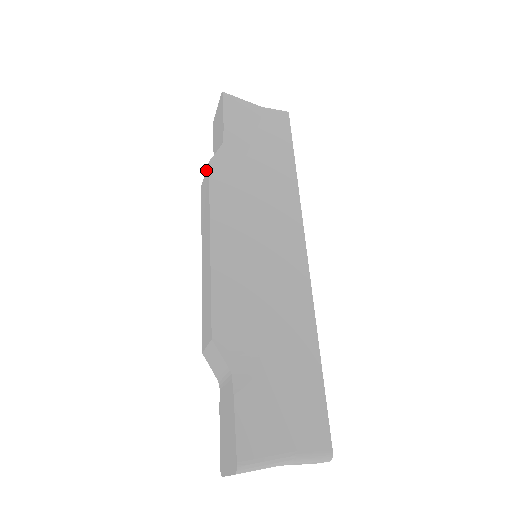
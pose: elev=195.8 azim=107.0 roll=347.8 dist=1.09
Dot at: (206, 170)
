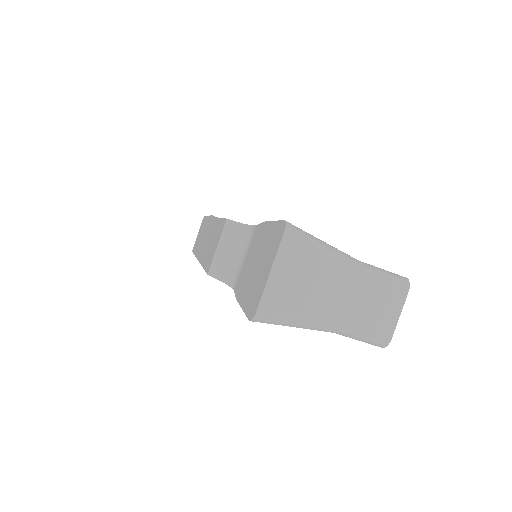
Dot at: (200, 226)
